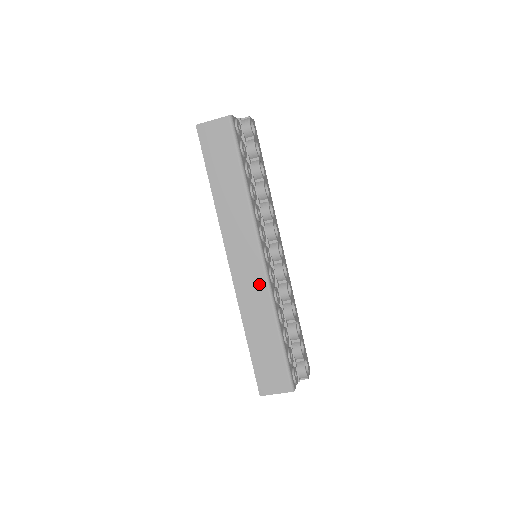
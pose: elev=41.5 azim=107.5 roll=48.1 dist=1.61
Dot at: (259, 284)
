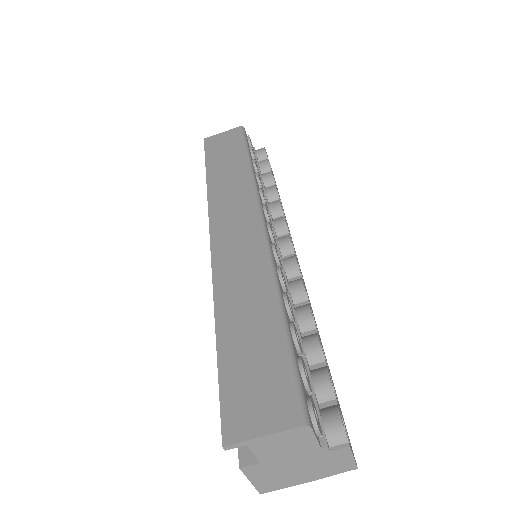
Dot at: (252, 249)
